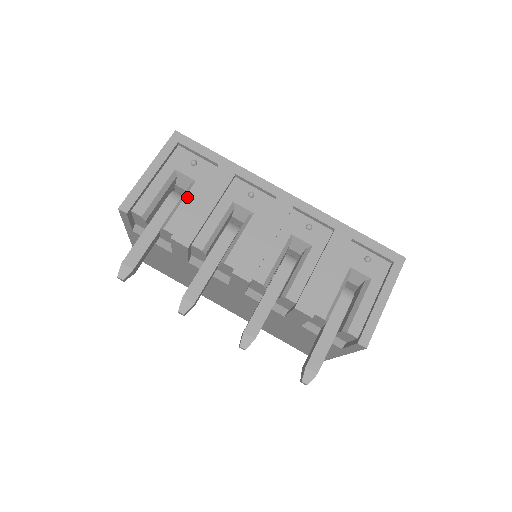
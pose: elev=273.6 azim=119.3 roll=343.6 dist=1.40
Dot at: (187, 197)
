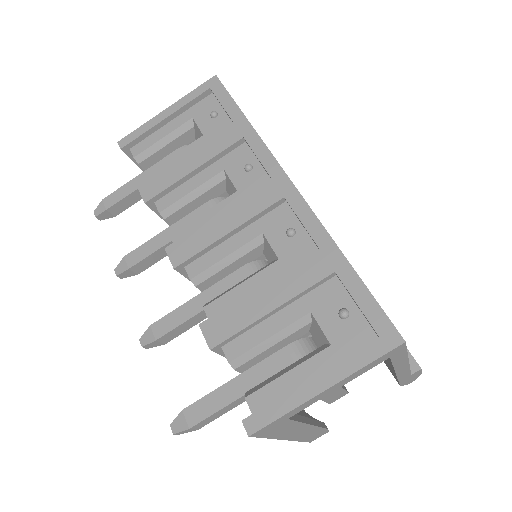
Dot at: (184, 150)
